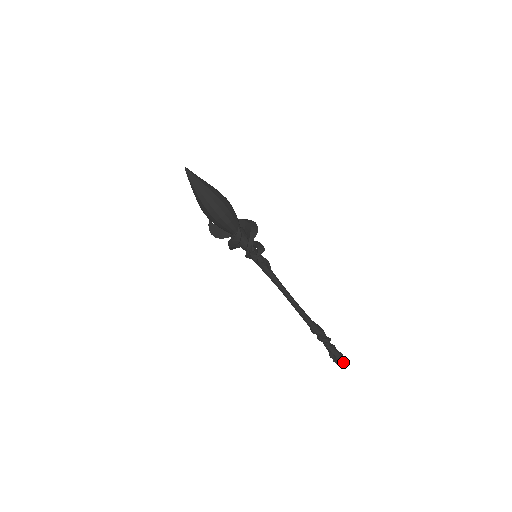
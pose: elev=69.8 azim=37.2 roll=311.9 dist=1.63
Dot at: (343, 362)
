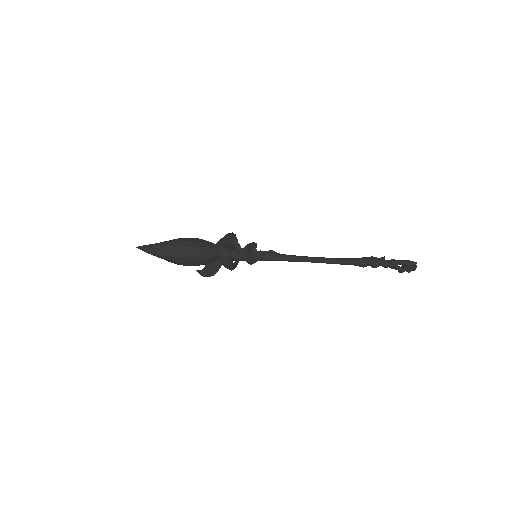
Dot at: (415, 264)
